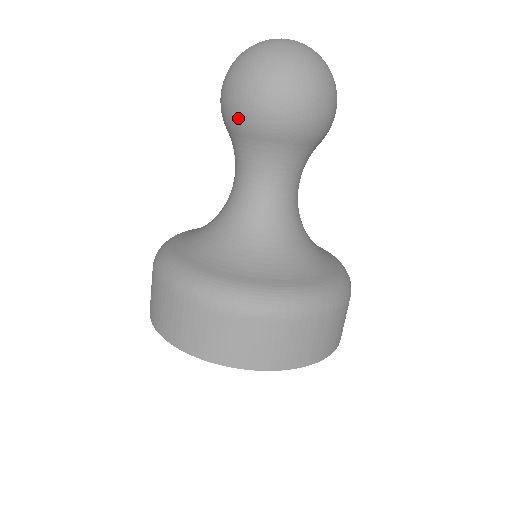
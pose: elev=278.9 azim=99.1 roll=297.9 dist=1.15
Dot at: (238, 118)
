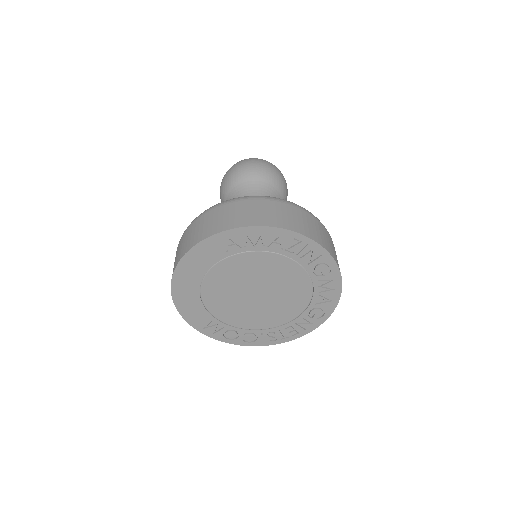
Dot at: (233, 177)
